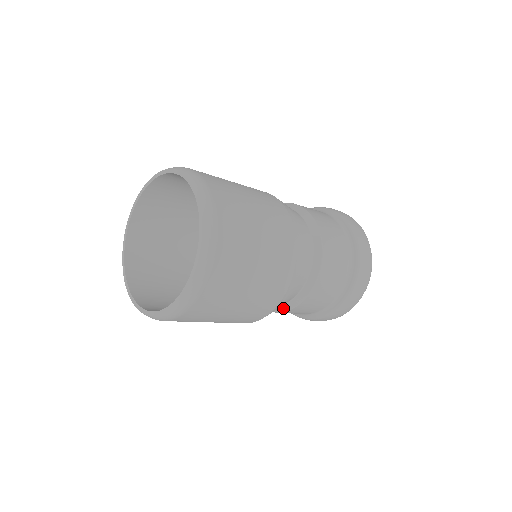
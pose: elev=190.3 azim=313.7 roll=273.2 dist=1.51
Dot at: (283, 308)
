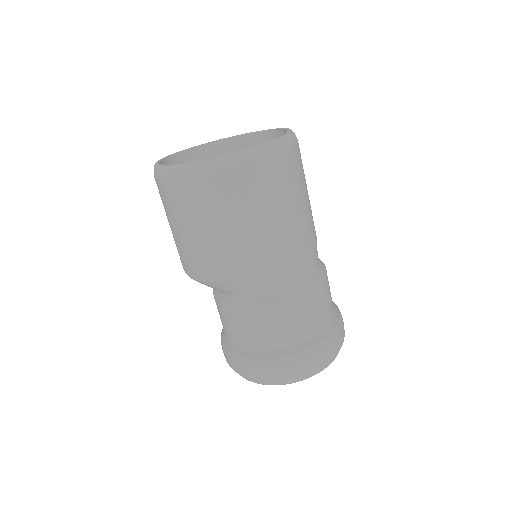
Dot at: (238, 302)
